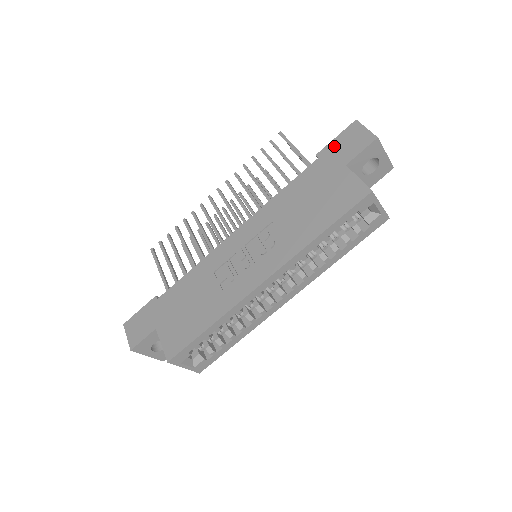
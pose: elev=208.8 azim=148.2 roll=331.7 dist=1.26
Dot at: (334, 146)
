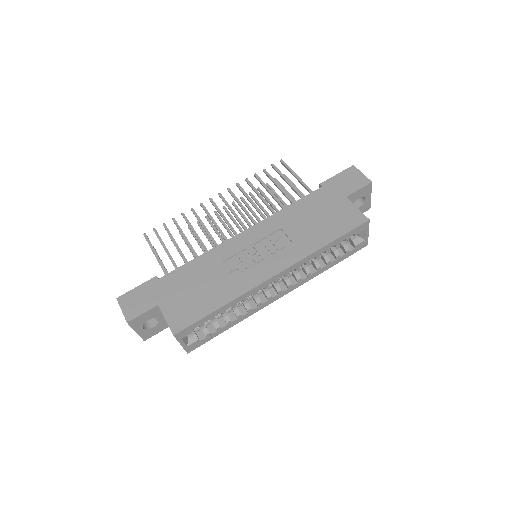
Dot at: (336, 181)
